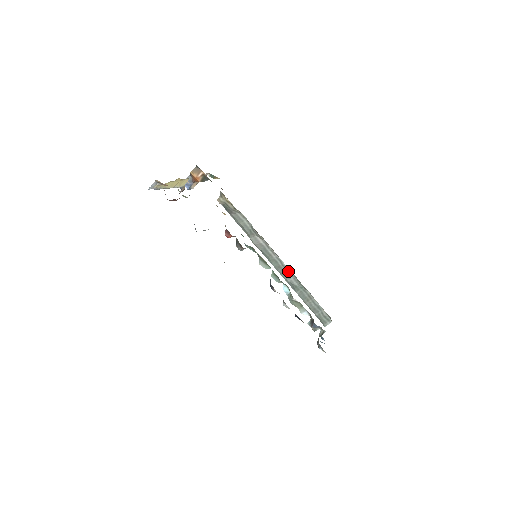
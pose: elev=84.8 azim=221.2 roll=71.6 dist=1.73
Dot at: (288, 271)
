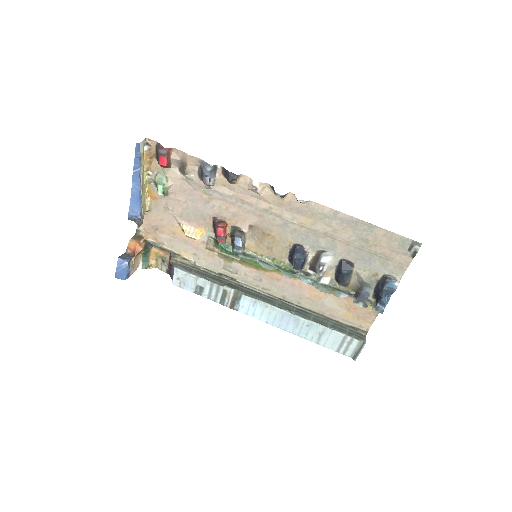
Dot at: (286, 304)
